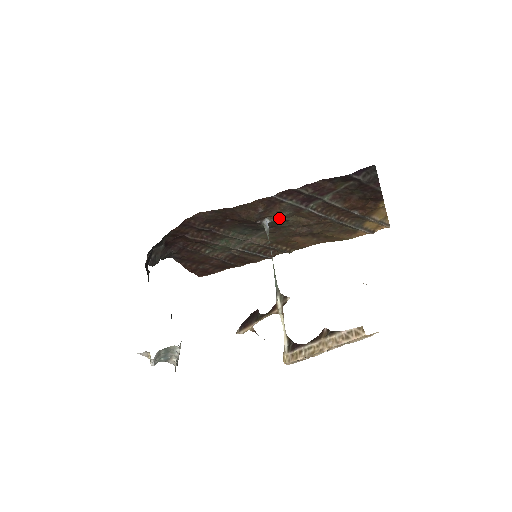
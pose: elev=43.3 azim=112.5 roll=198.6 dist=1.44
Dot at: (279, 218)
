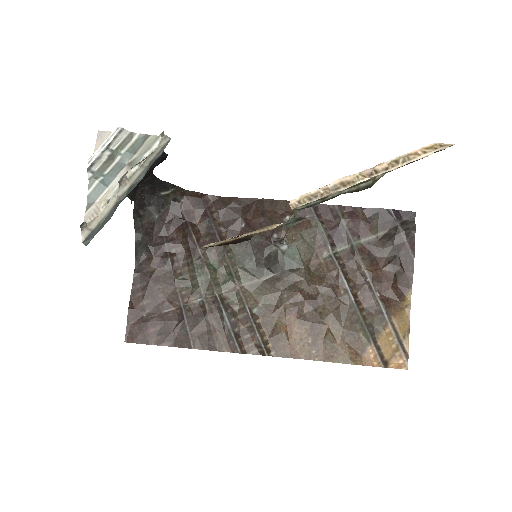
Dot at: (297, 246)
